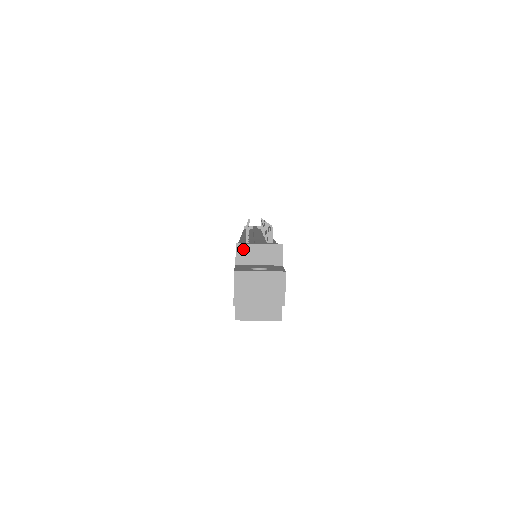
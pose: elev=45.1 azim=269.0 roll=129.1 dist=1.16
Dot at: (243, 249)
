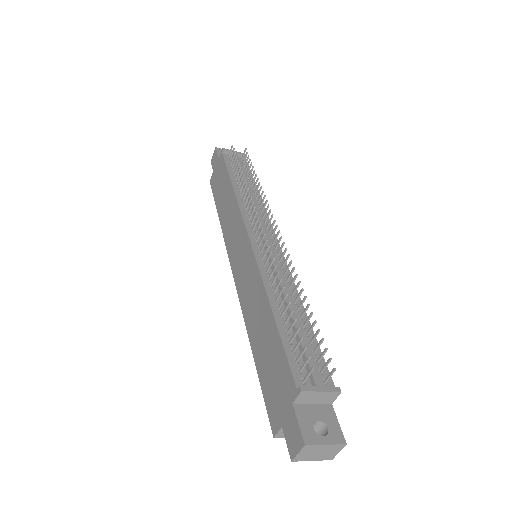
Dot at: (306, 394)
